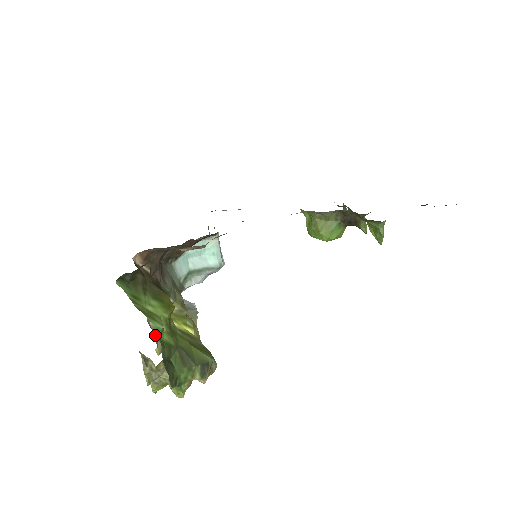
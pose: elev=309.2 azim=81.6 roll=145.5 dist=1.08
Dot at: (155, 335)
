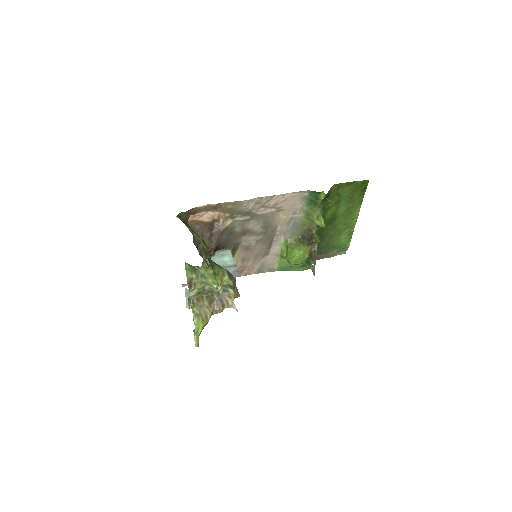
Dot at: occluded
